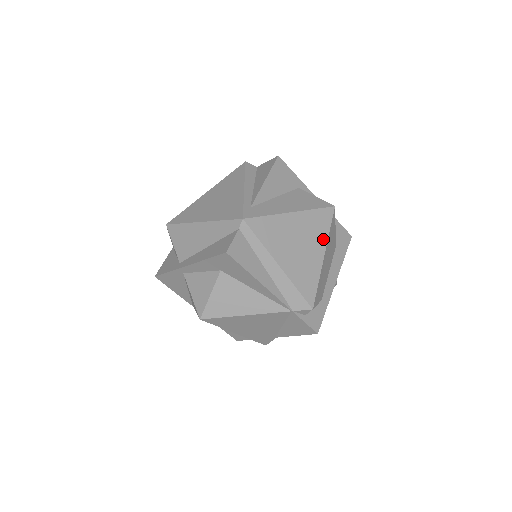
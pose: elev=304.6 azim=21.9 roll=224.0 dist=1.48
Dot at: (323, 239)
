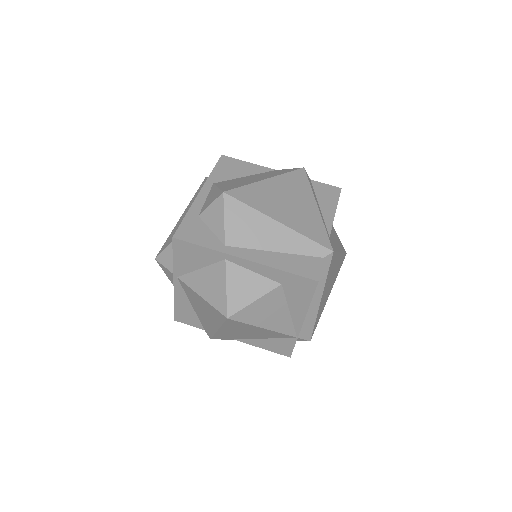
Dot at: (335, 280)
